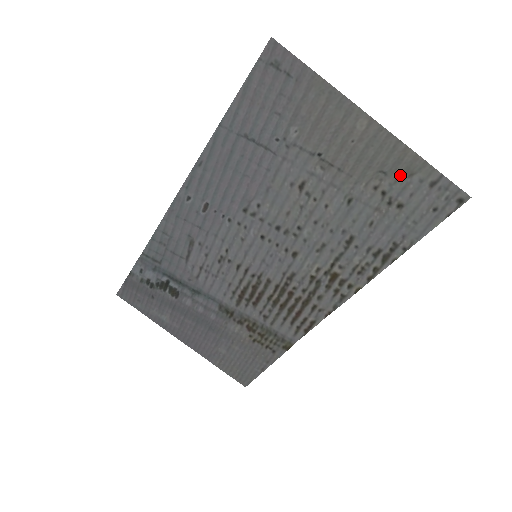
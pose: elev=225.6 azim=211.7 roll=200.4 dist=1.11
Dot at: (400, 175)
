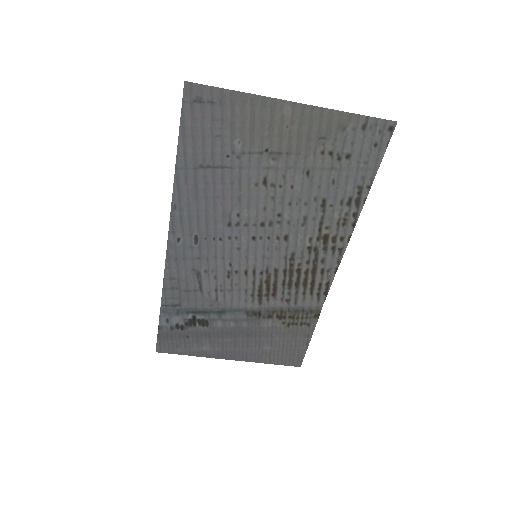
Dot at: (336, 133)
